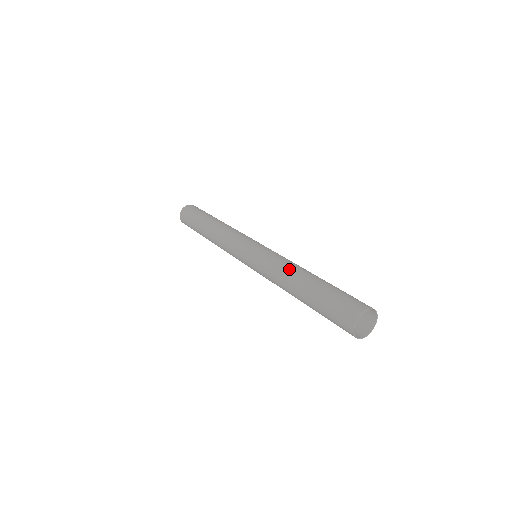
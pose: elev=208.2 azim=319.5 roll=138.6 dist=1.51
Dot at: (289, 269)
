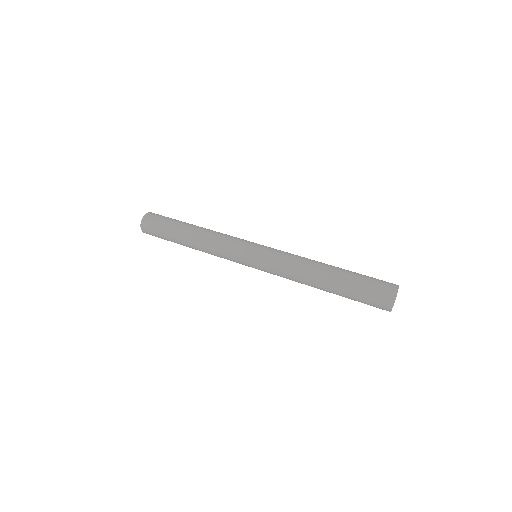
Dot at: (306, 267)
